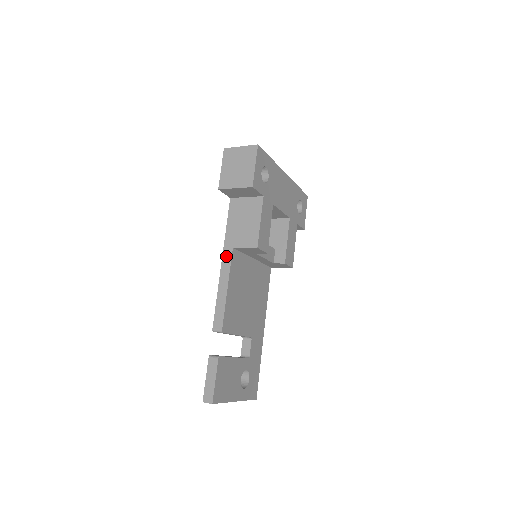
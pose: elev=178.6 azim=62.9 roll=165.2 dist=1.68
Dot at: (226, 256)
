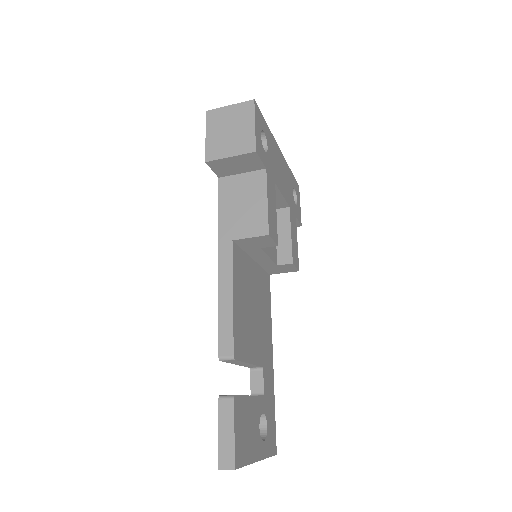
Dot at: (224, 253)
